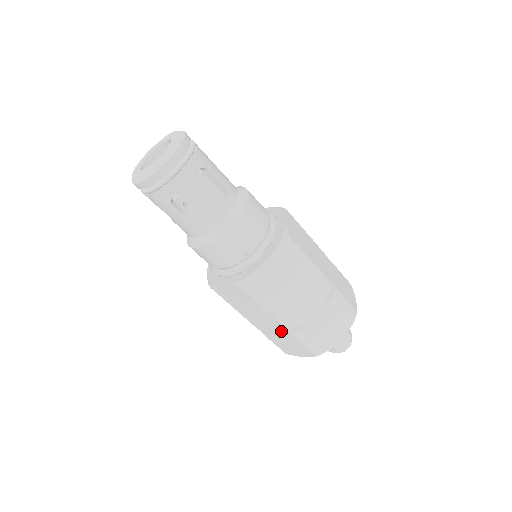
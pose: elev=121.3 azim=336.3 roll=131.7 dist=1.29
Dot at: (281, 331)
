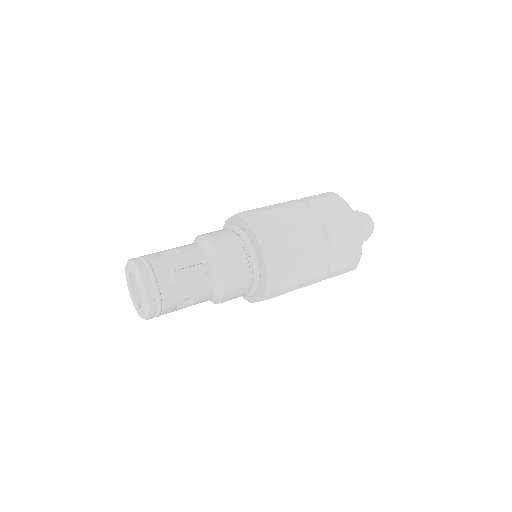
Dot at: occluded
